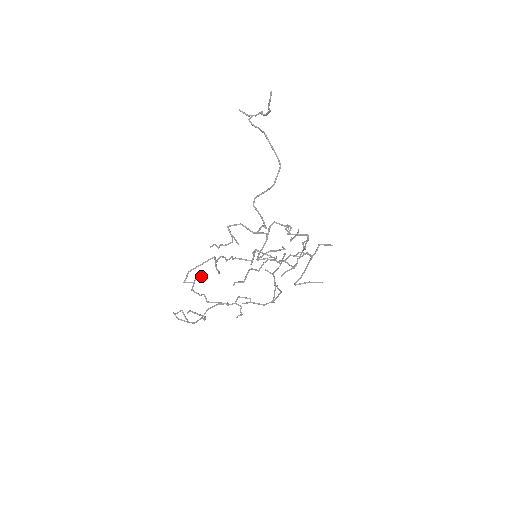
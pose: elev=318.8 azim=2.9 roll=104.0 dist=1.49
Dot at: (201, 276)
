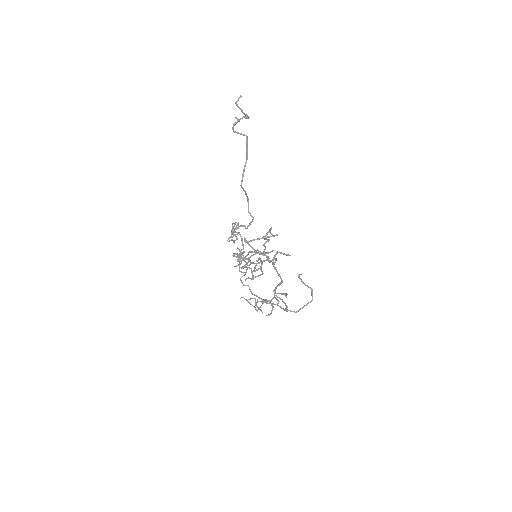
Dot at: (240, 267)
